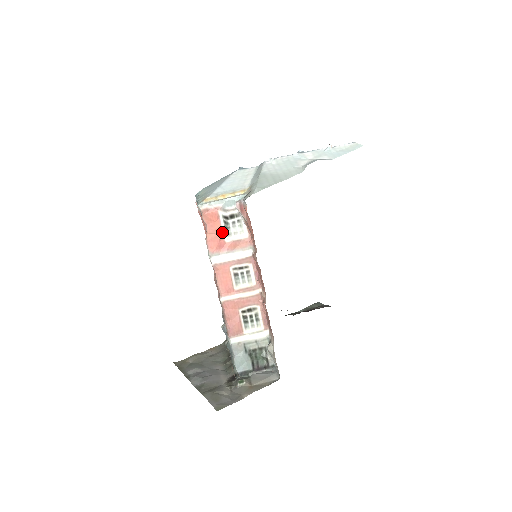
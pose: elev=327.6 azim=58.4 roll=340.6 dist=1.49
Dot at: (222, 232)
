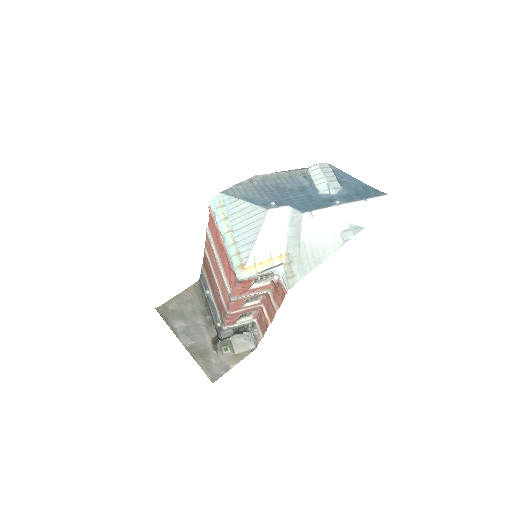
Dot at: (250, 286)
